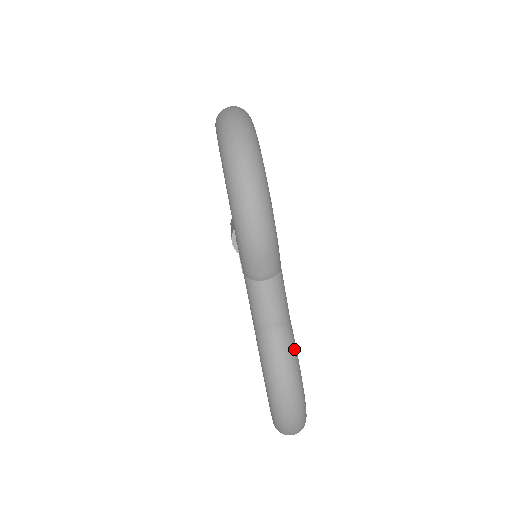
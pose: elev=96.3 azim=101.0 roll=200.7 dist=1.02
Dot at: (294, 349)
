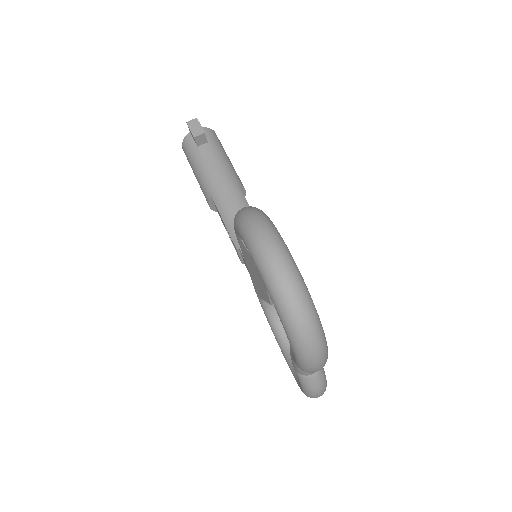
Dot at: (325, 377)
